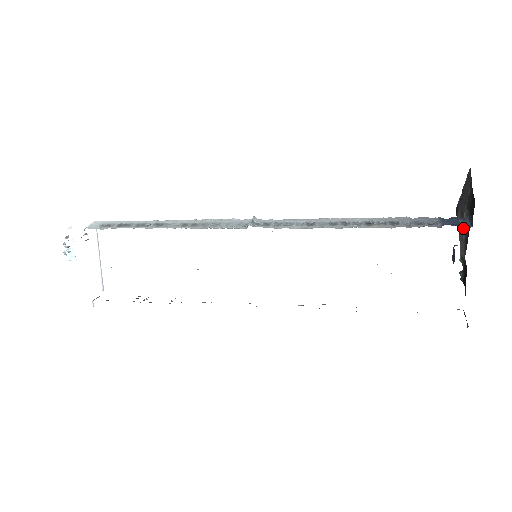
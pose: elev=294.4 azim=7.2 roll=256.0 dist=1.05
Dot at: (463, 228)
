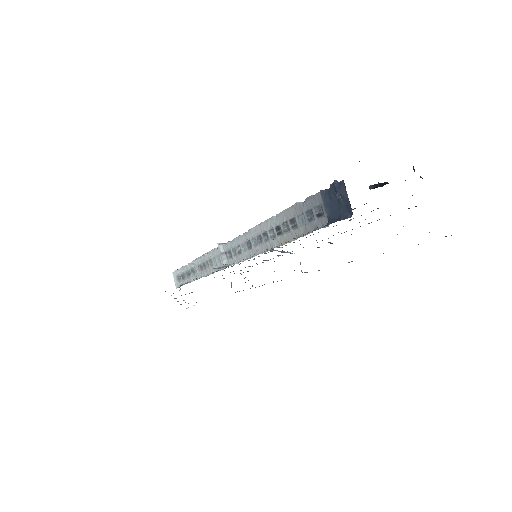
Dot at: occluded
